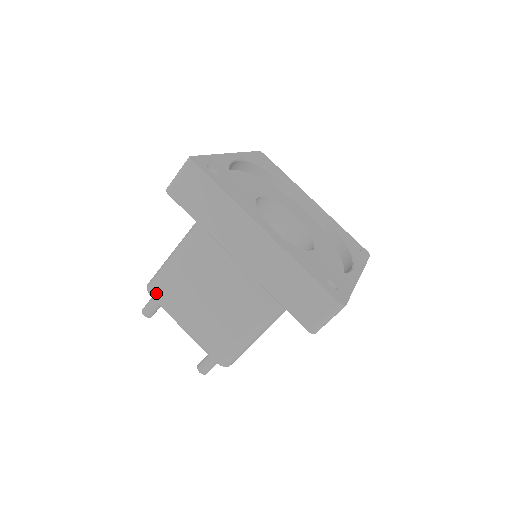
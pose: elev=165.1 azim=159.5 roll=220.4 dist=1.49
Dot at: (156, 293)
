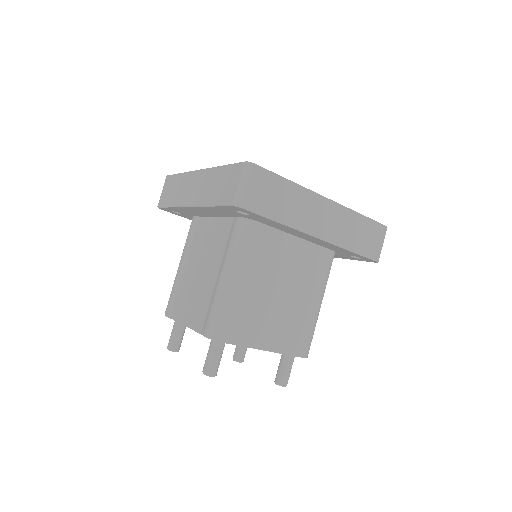
Dot at: (229, 335)
